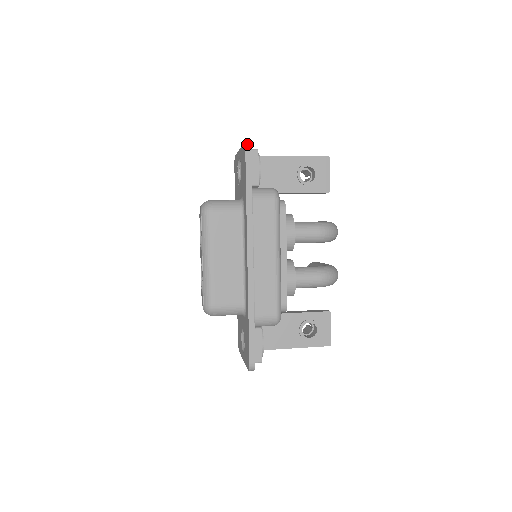
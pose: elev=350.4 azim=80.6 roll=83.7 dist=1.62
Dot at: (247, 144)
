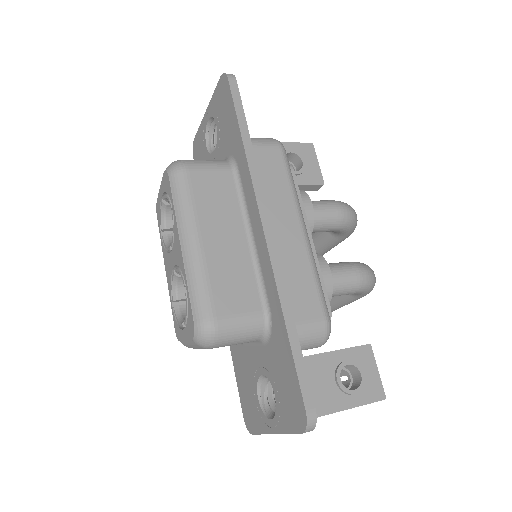
Dot at: occluded
